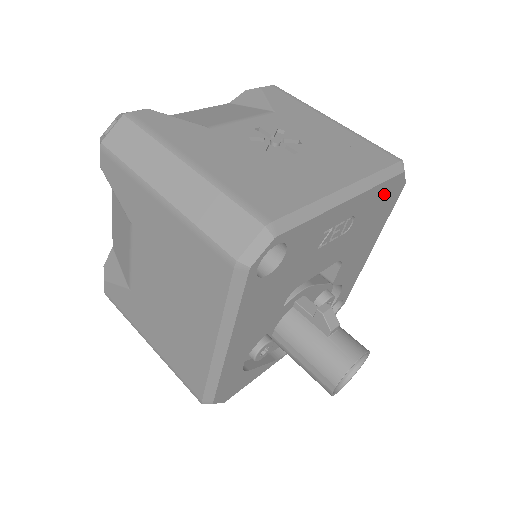
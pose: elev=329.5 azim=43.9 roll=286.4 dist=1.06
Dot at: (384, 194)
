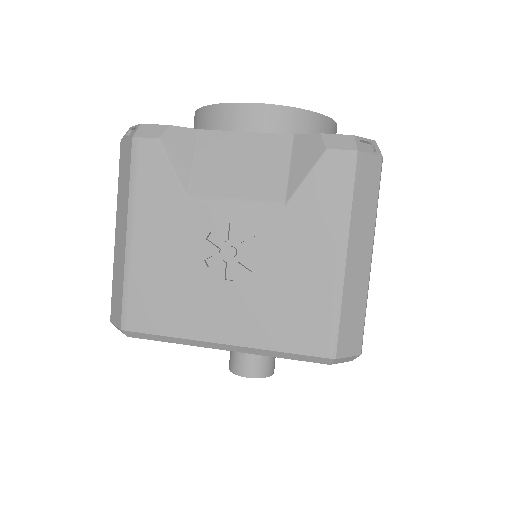
Dot at: occluded
